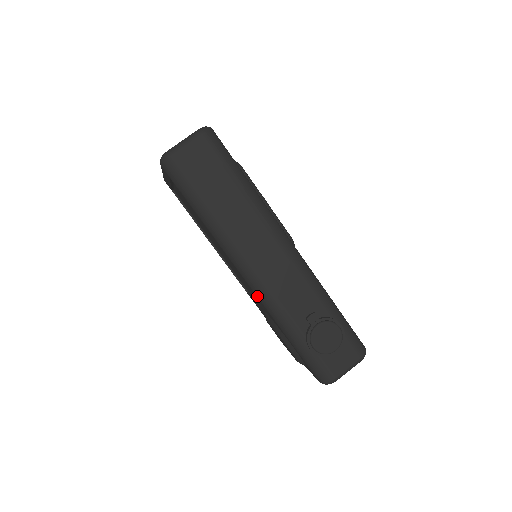
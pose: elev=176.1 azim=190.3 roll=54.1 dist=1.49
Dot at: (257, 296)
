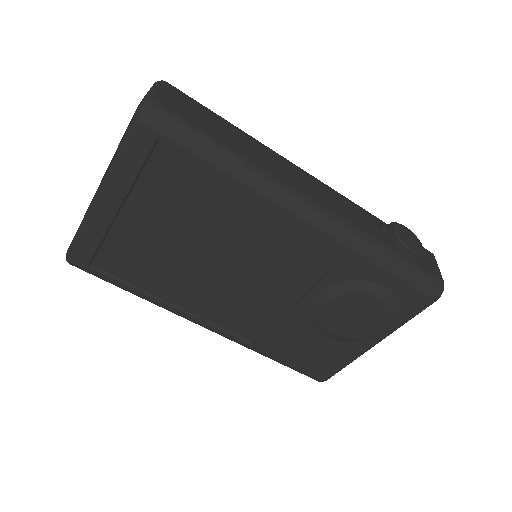
Dot at: (329, 234)
